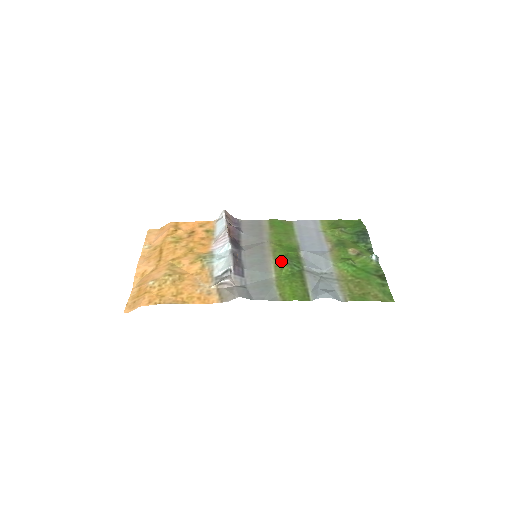
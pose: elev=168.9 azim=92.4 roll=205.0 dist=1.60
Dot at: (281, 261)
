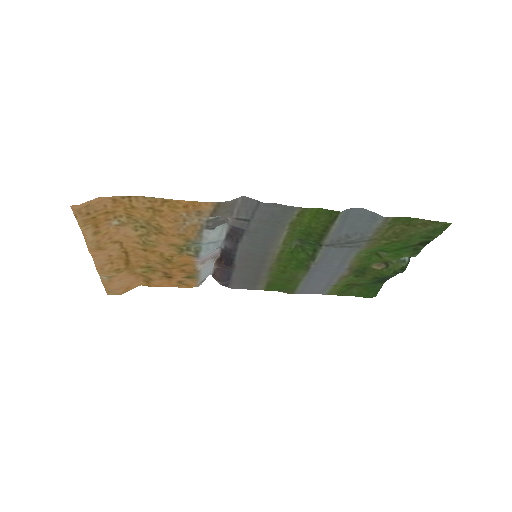
Dot at: (290, 244)
